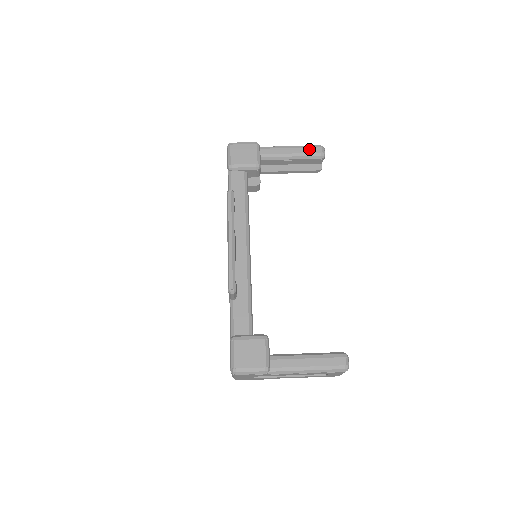
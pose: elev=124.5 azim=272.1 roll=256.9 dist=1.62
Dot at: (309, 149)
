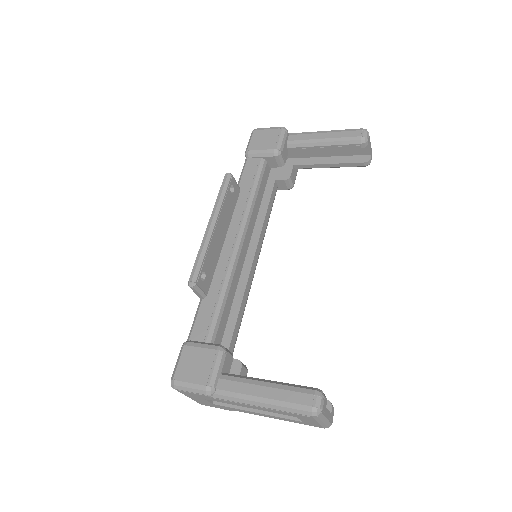
Dot at: (347, 133)
